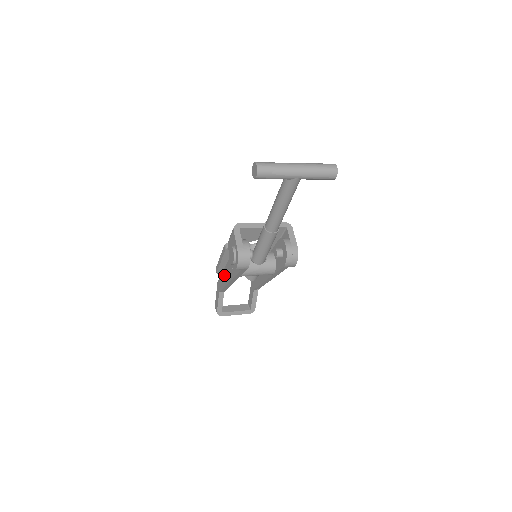
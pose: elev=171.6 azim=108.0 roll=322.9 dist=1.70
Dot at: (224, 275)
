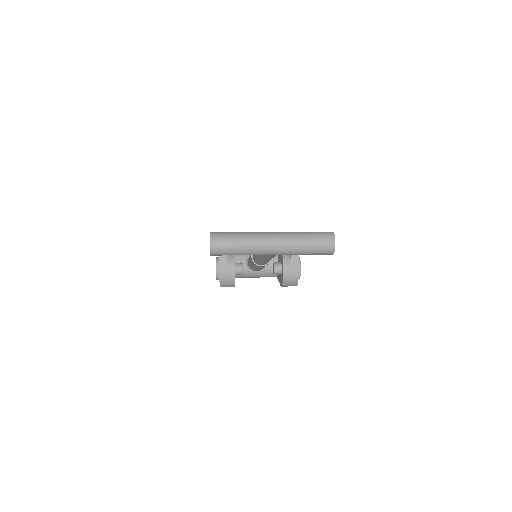
Dot at: occluded
